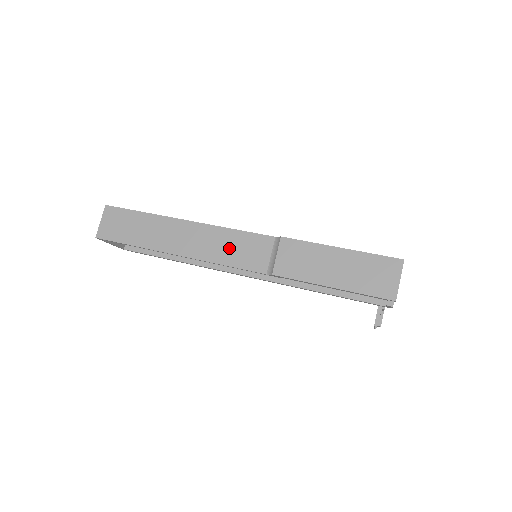
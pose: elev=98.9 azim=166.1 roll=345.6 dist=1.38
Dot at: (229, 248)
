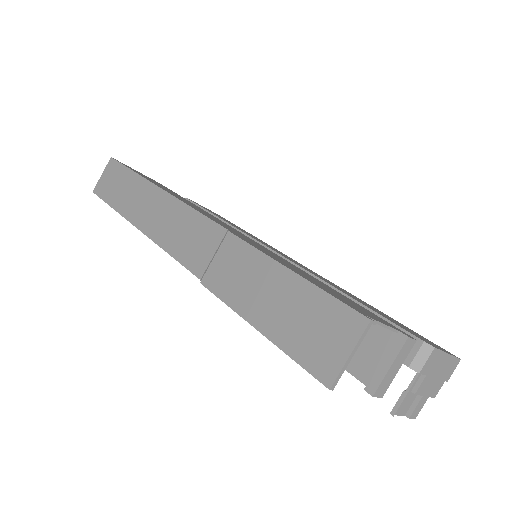
Dot at: (181, 233)
